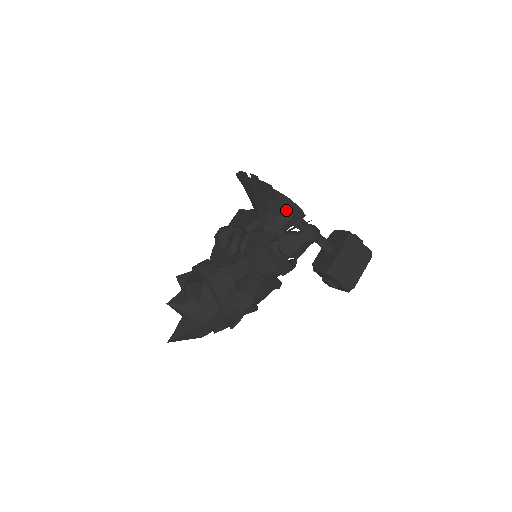
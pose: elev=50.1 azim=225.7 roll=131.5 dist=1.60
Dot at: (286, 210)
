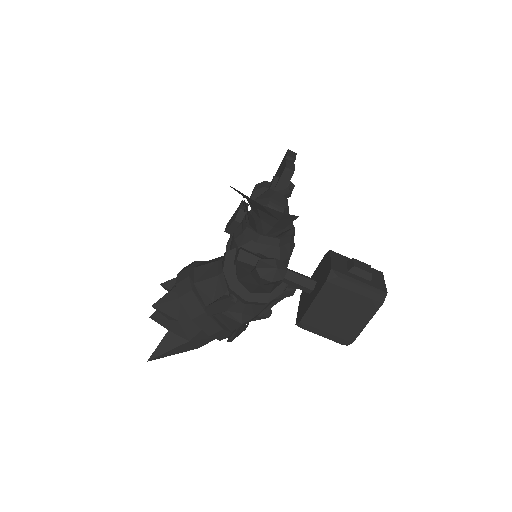
Dot at: (265, 212)
